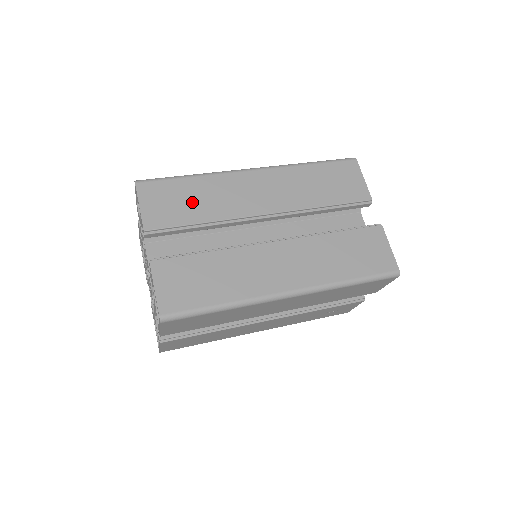
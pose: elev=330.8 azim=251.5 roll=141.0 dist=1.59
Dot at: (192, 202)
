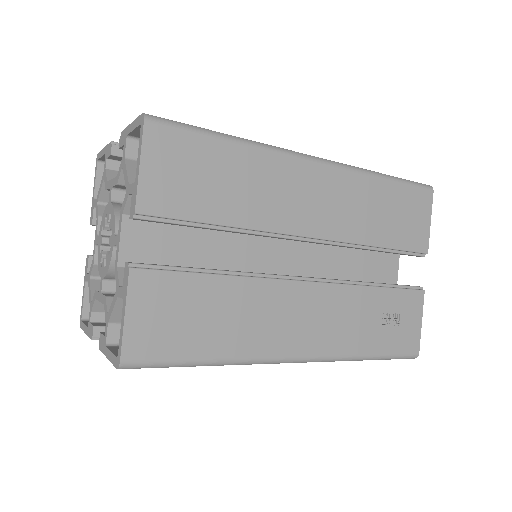
Dot at: occluded
